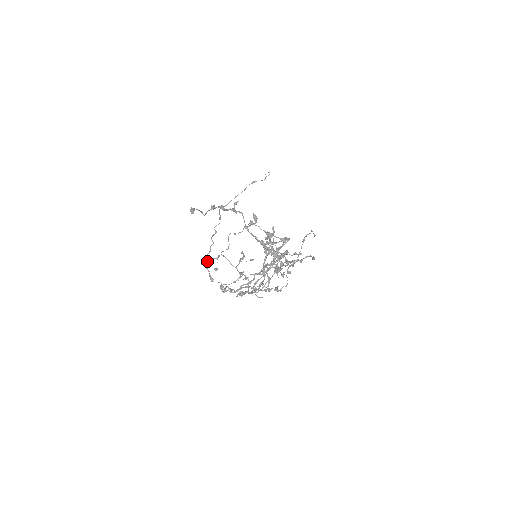
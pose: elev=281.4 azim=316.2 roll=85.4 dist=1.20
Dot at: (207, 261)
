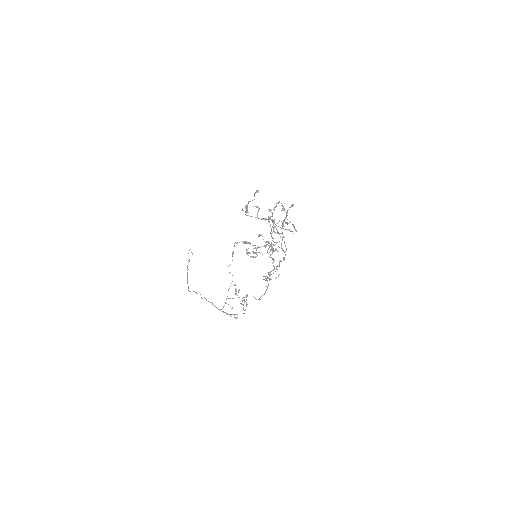
Dot at: occluded
